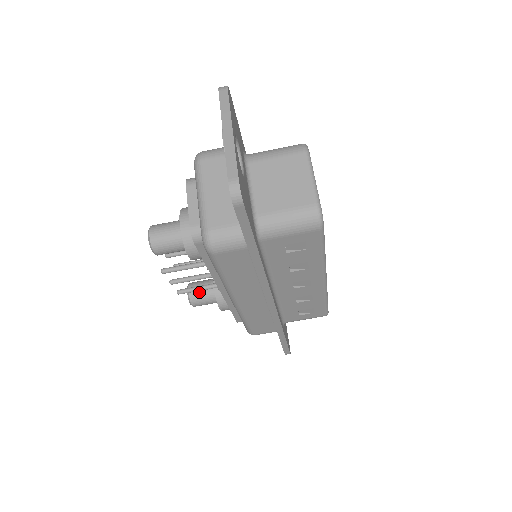
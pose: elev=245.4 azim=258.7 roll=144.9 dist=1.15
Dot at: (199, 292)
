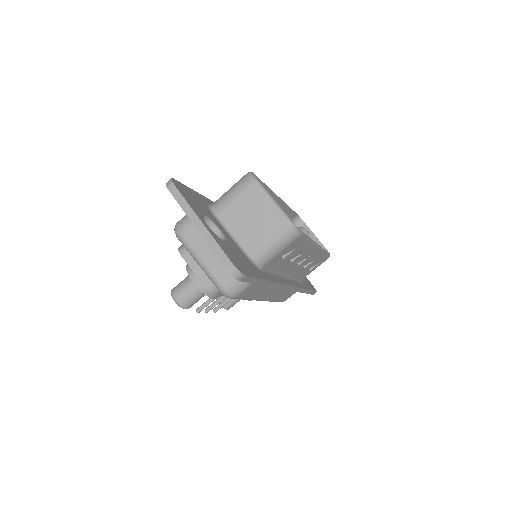
Dot at: occluded
